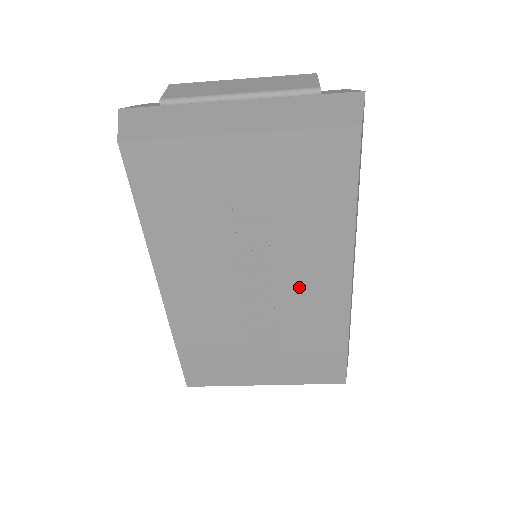
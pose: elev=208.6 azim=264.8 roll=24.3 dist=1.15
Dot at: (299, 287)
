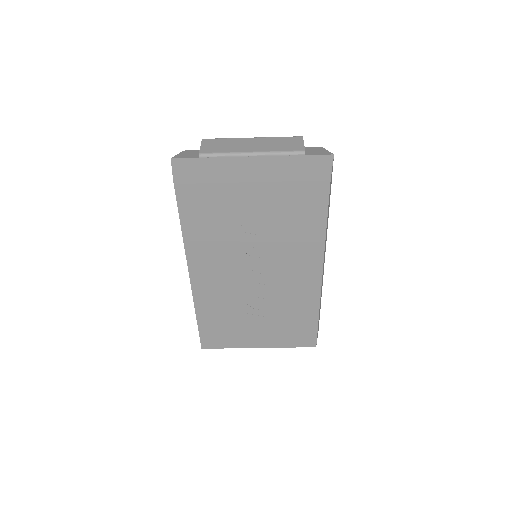
Dot at: (286, 279)
